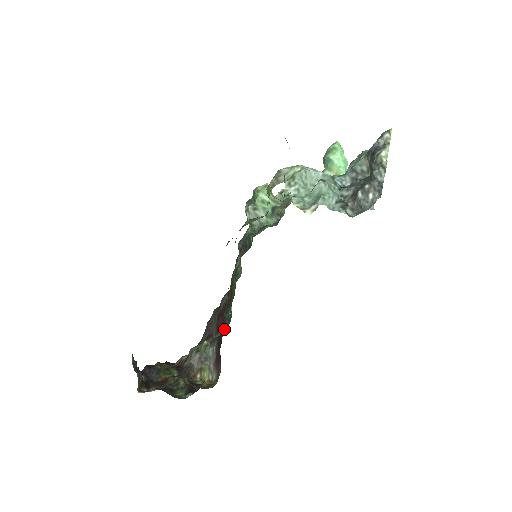
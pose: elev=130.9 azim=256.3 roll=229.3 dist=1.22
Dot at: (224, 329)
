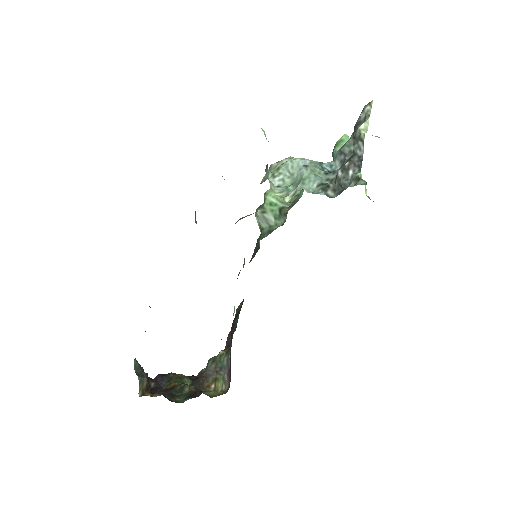
Dot at: (232, 335)
